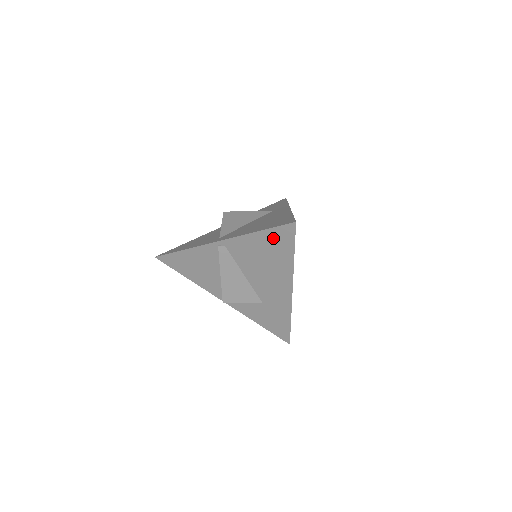
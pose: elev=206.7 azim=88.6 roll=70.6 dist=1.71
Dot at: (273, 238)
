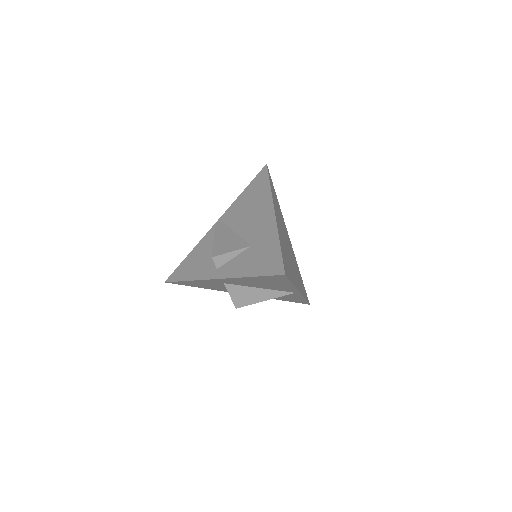
Dot at: (254, 185)
